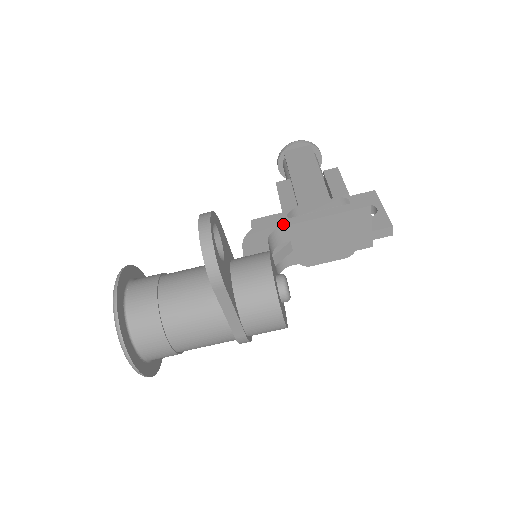
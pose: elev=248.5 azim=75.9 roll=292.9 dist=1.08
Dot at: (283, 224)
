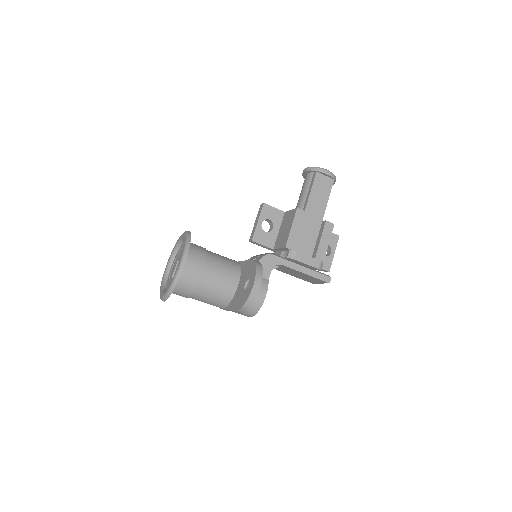
Dot at: (285, 264)
